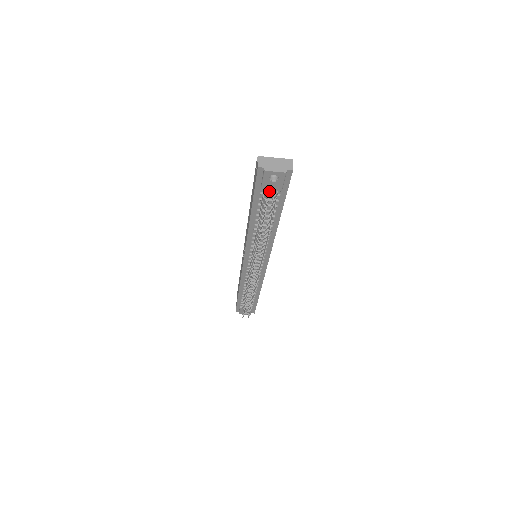
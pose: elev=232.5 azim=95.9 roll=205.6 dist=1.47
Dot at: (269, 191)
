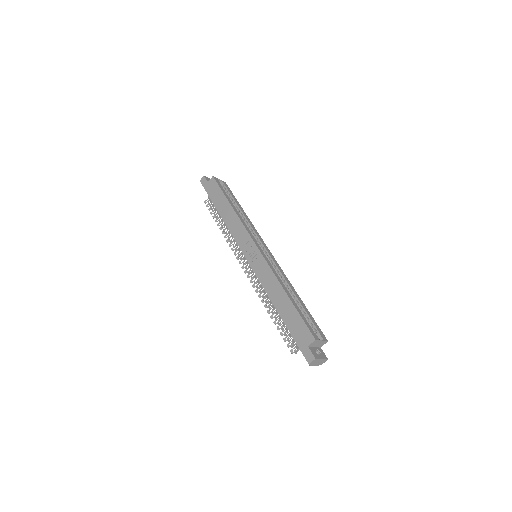
Dot at: occluded
